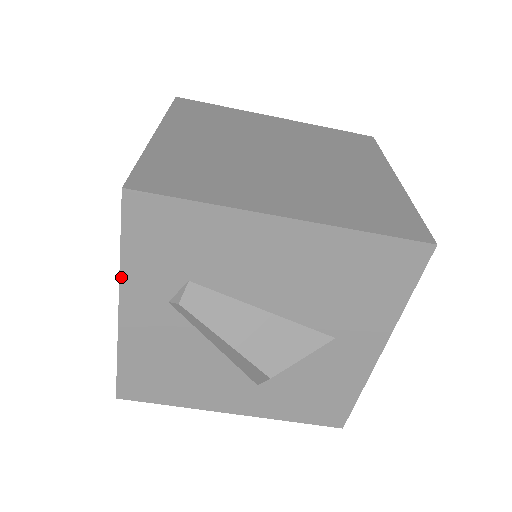
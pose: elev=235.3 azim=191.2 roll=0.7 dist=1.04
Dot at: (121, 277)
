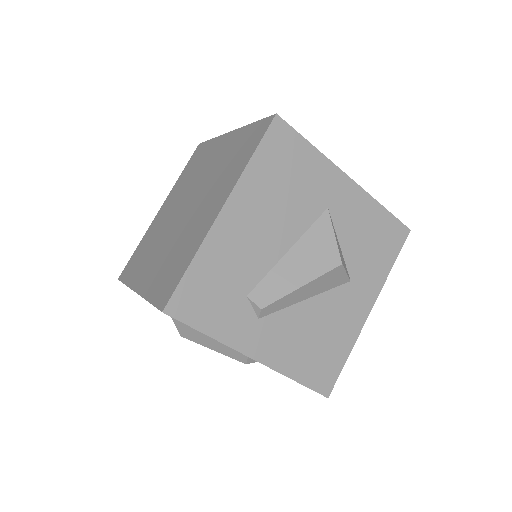
Dot at: (227, 345)
